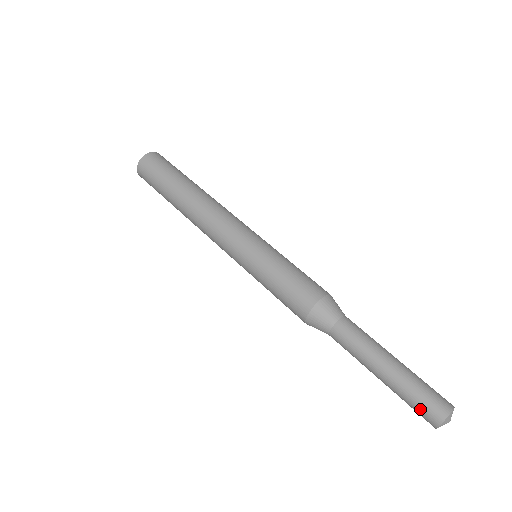
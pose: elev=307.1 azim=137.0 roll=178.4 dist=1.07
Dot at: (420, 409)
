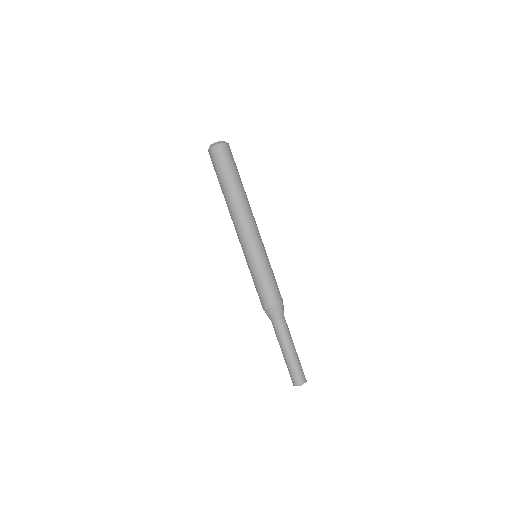
Dot at: occluded
